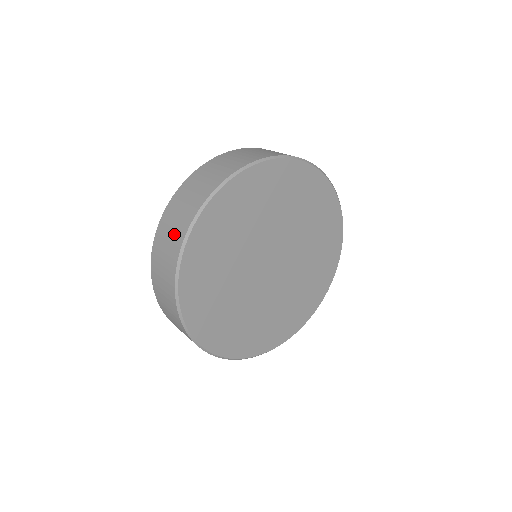
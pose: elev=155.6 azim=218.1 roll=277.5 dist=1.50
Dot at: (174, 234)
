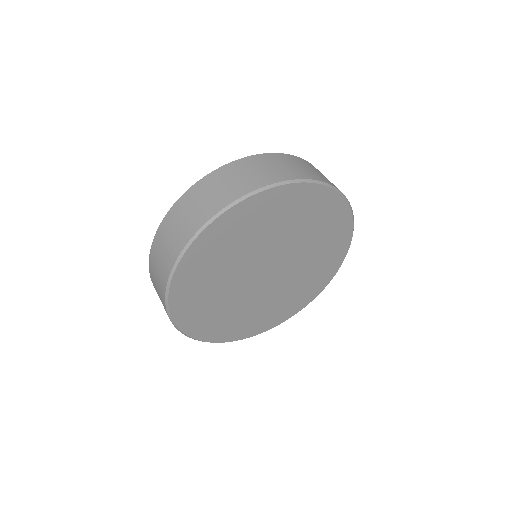
Dot at: (202, 208)
